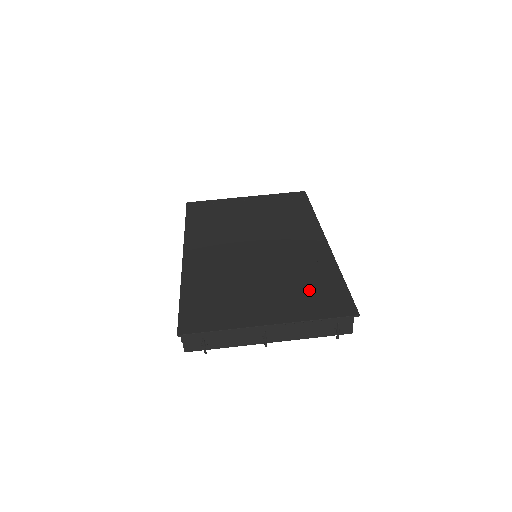
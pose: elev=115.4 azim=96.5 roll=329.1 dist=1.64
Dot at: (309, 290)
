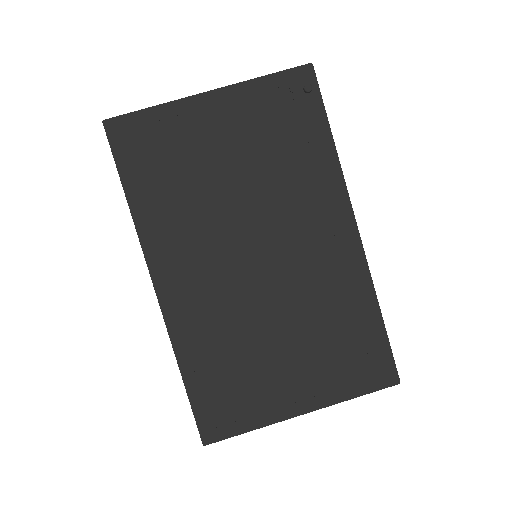
Dot at: (342, 347)
